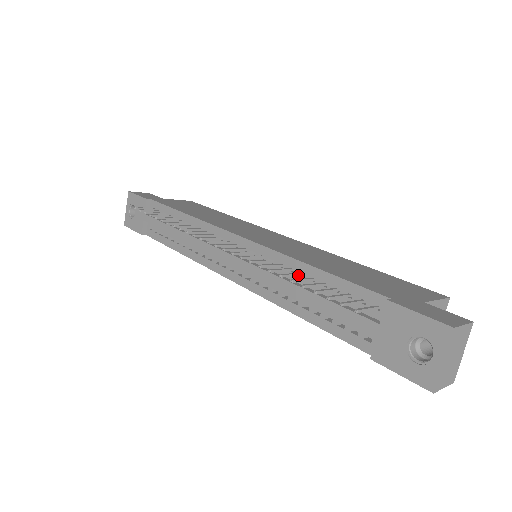
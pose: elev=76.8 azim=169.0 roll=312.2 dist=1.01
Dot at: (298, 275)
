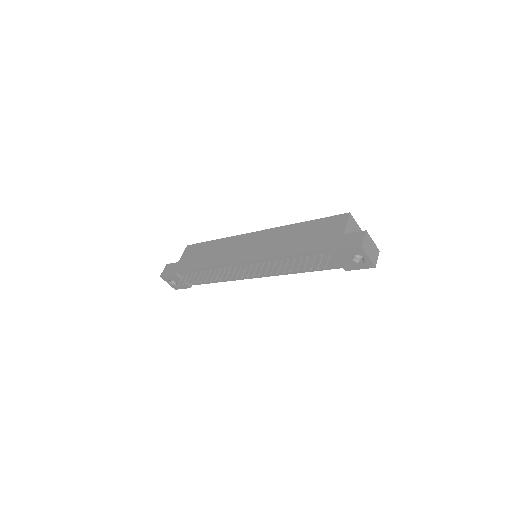
Dot at: (288, 262)
